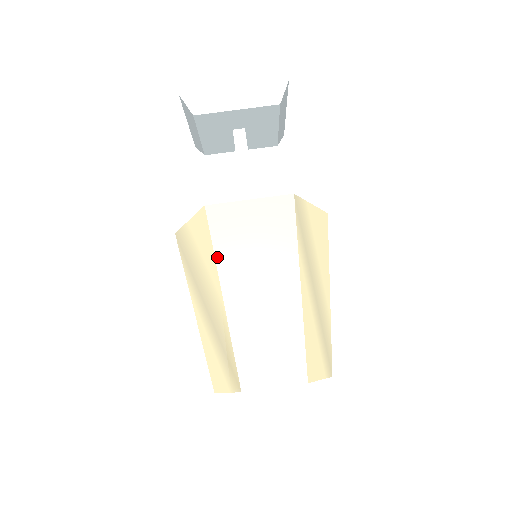
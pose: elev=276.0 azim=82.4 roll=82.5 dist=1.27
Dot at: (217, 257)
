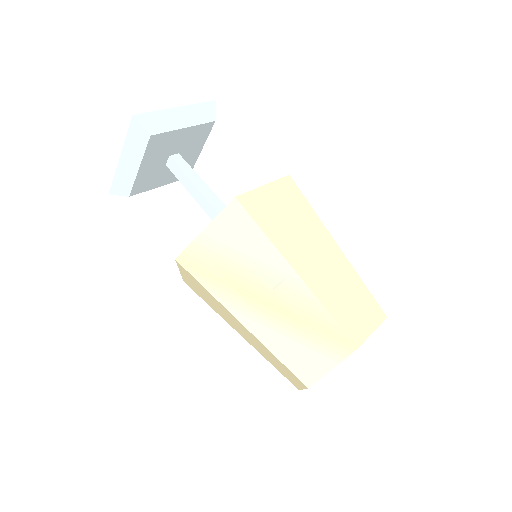
Dot at: (271, 239)
